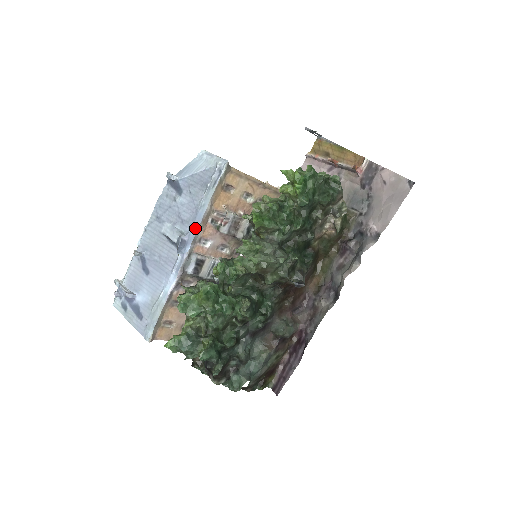
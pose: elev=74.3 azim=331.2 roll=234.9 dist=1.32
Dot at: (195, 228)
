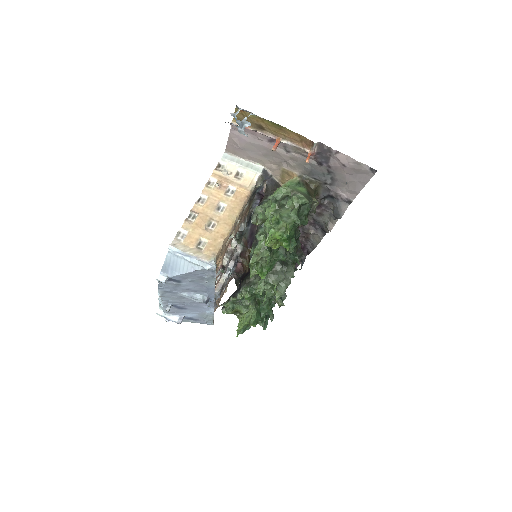
Dot at: (212, 293)
